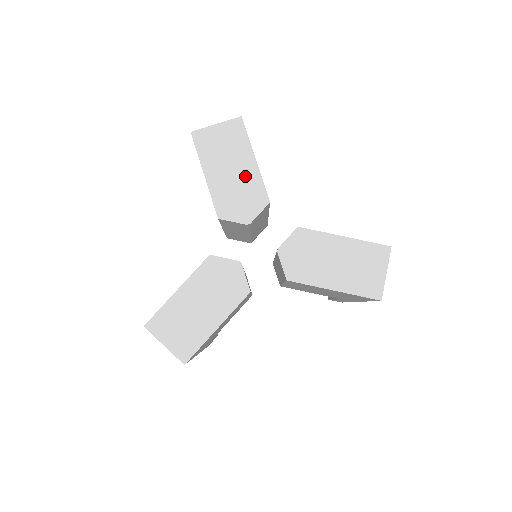
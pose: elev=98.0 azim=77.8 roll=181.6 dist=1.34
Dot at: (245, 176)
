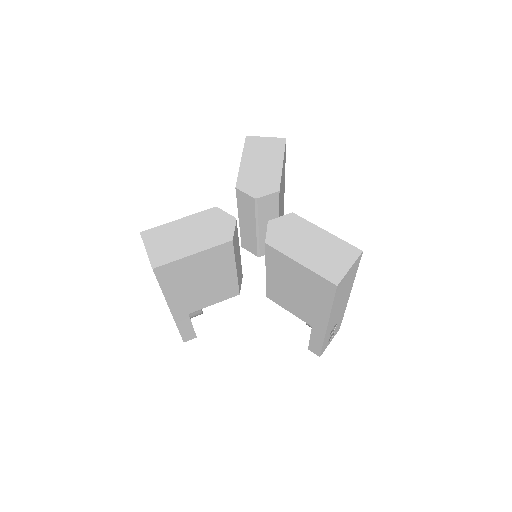
Dot at: (270, 170)
